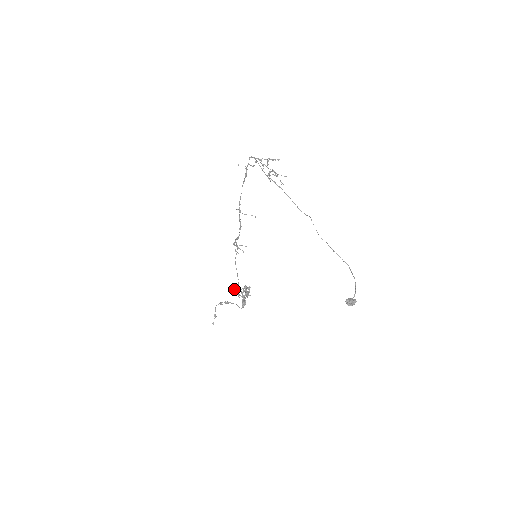
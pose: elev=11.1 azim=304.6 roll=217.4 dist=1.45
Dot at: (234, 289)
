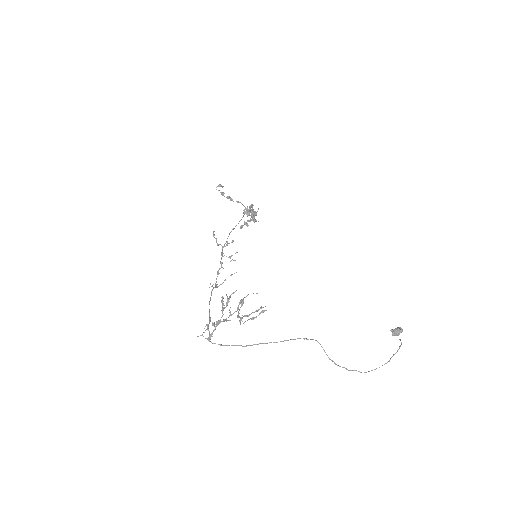
Dot at: (240, 228)
